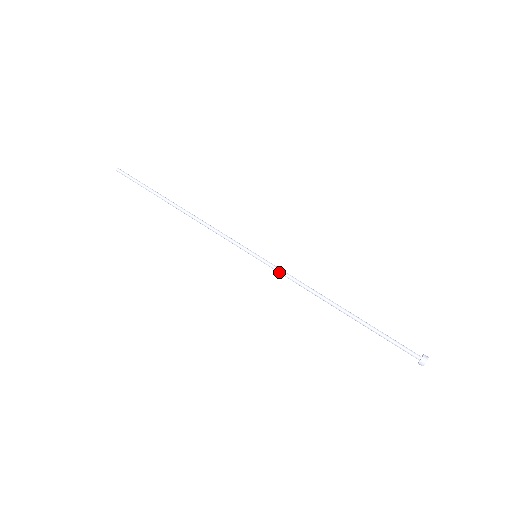
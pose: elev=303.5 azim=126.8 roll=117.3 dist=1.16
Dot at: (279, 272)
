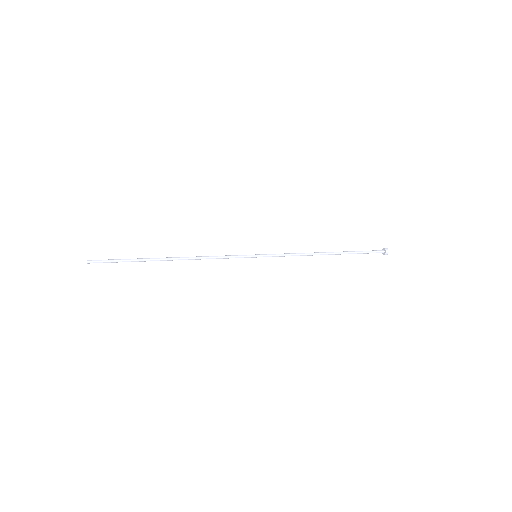
Dot at: (279, 256)
